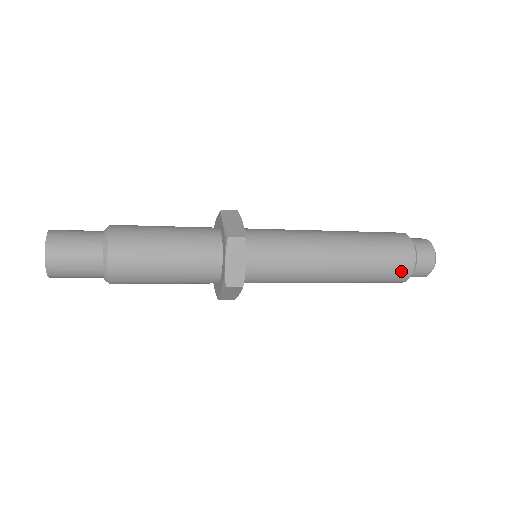
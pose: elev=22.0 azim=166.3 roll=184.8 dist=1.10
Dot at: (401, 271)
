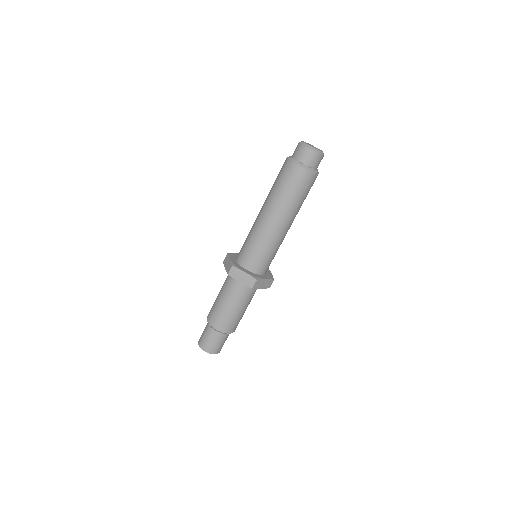
Dot at: (302, 178)
